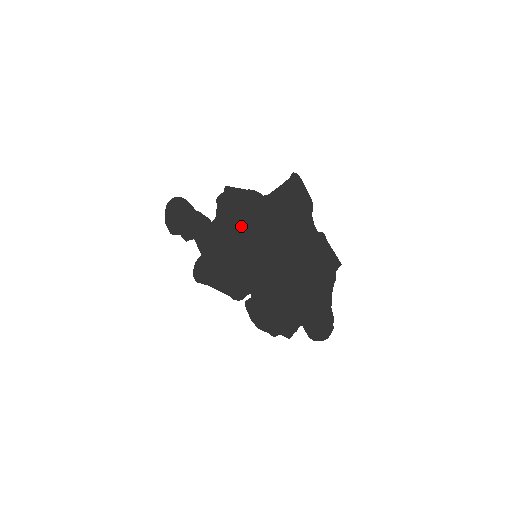
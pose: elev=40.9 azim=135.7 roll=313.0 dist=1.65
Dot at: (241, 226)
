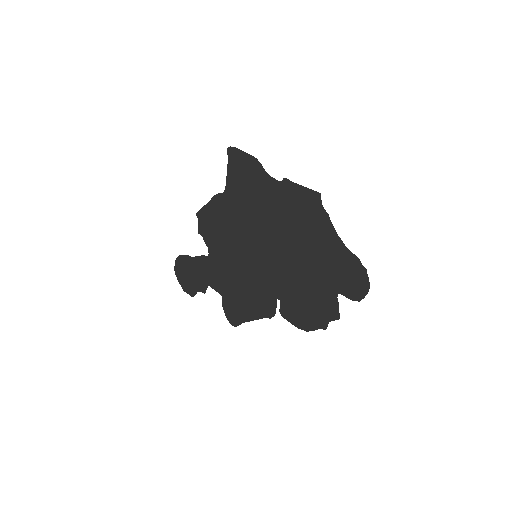
Dot at: (228, 238)
